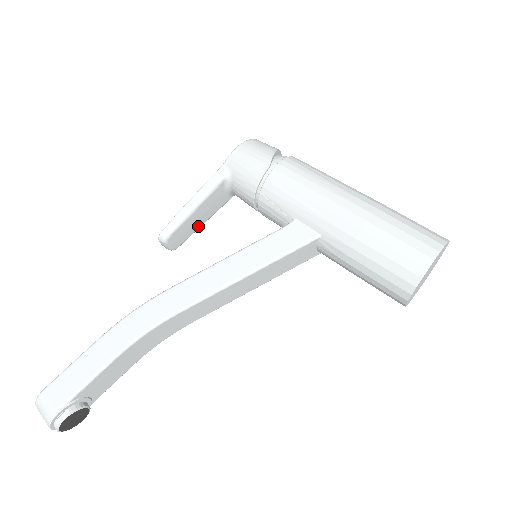
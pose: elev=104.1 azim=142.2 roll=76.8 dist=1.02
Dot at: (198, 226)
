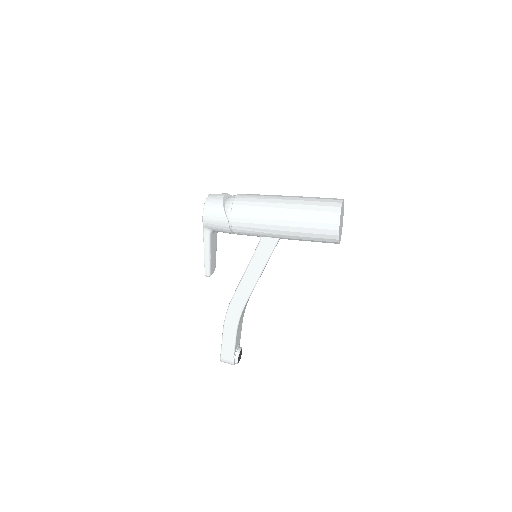
Dot at: occluded
